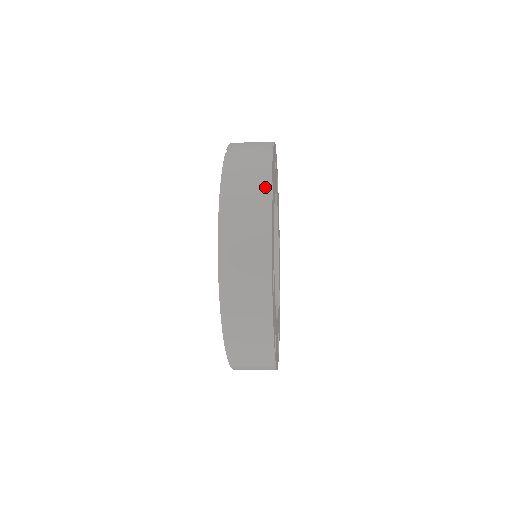
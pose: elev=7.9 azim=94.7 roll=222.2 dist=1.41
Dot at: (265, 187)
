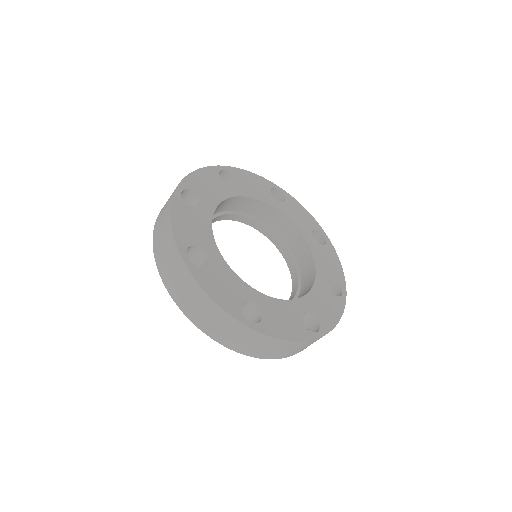
Dot at: (183, 269)
